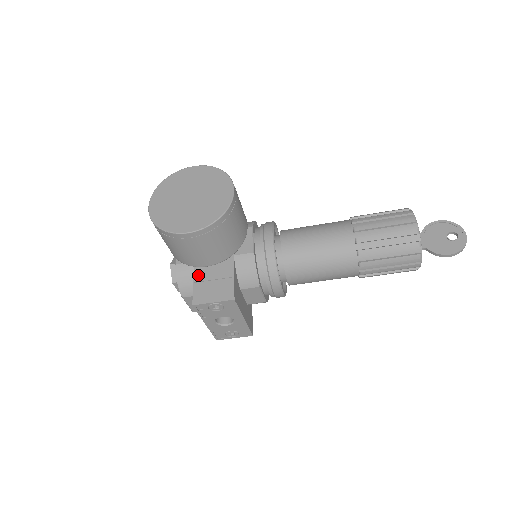
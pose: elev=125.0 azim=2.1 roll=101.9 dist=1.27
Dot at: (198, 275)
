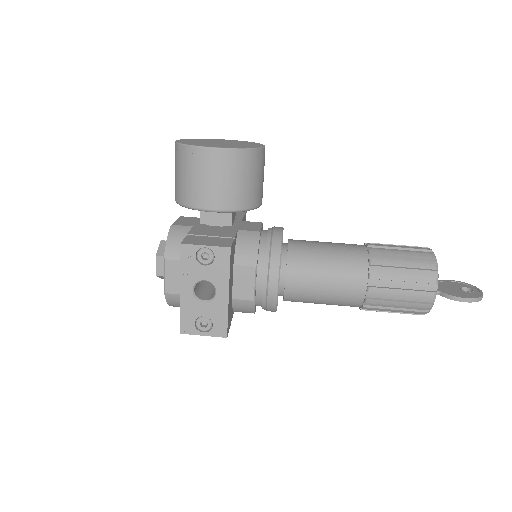
Dot at: (194, 232)
